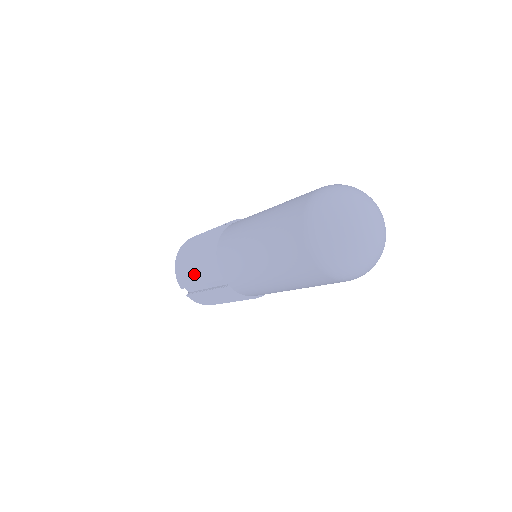
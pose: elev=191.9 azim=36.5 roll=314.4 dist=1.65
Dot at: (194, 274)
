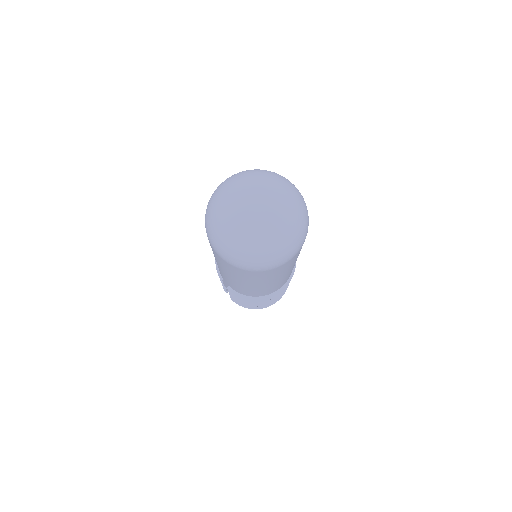
Dot at: occluded
